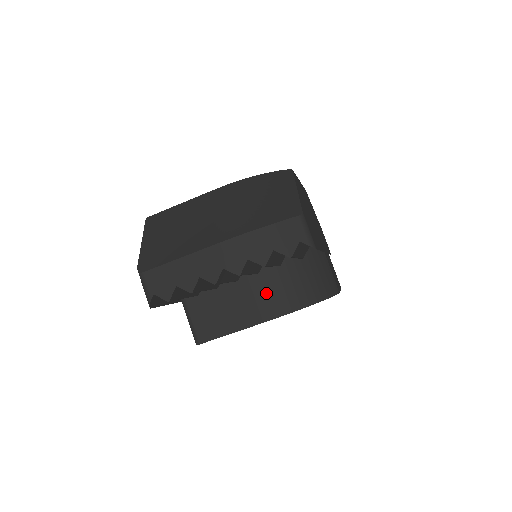
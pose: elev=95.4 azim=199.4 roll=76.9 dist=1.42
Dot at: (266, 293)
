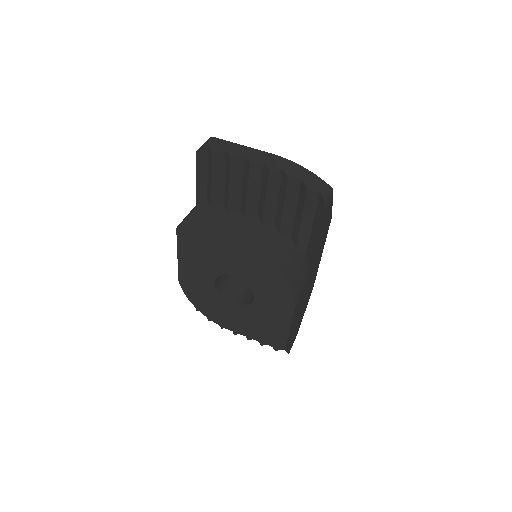
Dot at: (257, 235)
